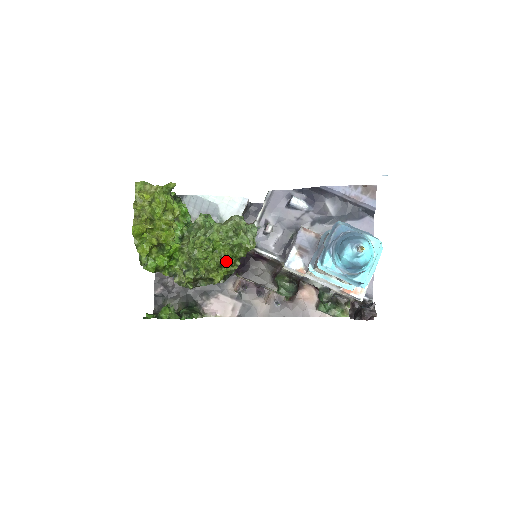
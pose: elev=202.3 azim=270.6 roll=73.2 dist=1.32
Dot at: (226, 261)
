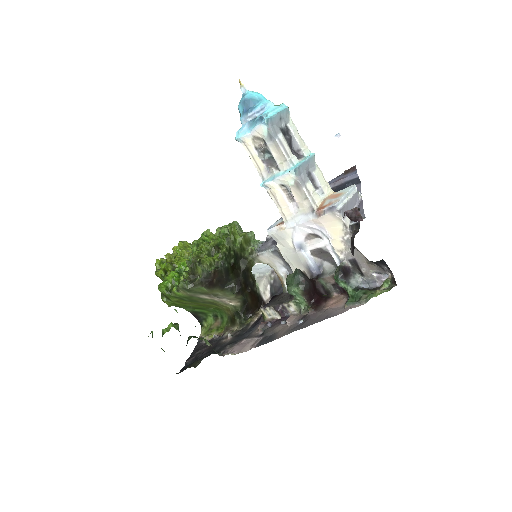
Dot at: (214, 244)
